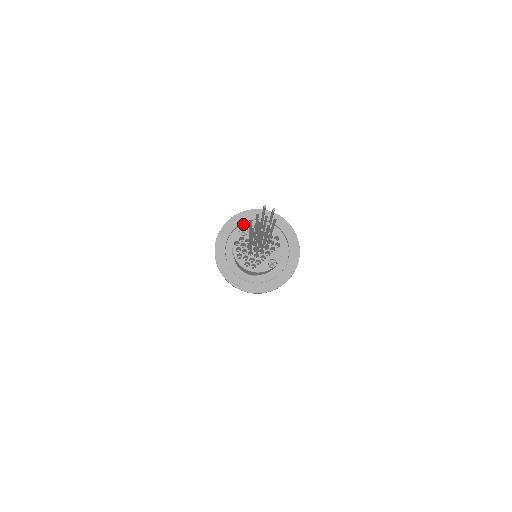
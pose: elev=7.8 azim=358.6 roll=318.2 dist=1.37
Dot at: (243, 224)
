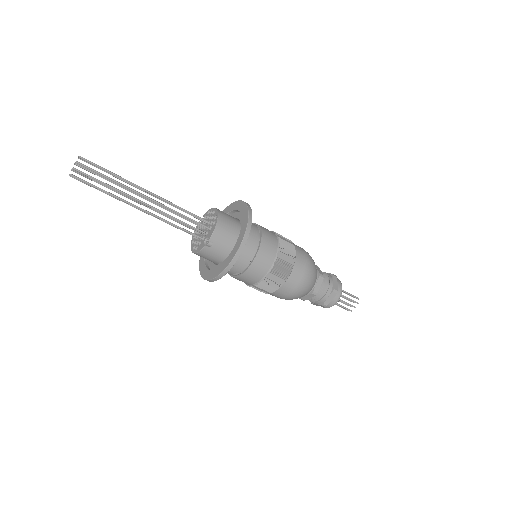
Dot at: occluded
